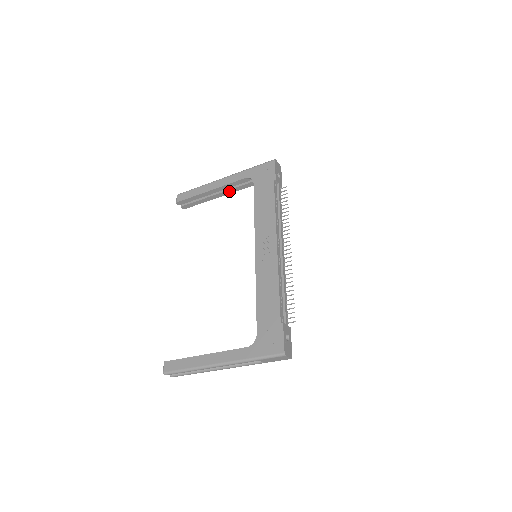
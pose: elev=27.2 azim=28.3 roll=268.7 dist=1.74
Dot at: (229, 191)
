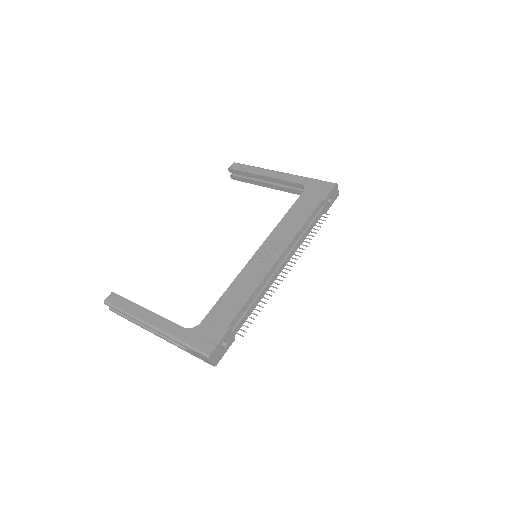
Dot at: (279, 187)
